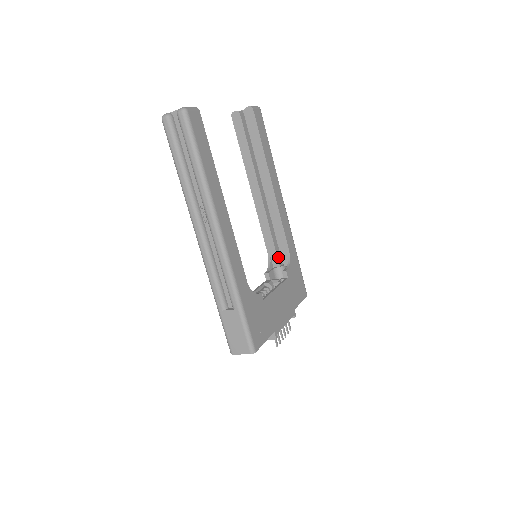
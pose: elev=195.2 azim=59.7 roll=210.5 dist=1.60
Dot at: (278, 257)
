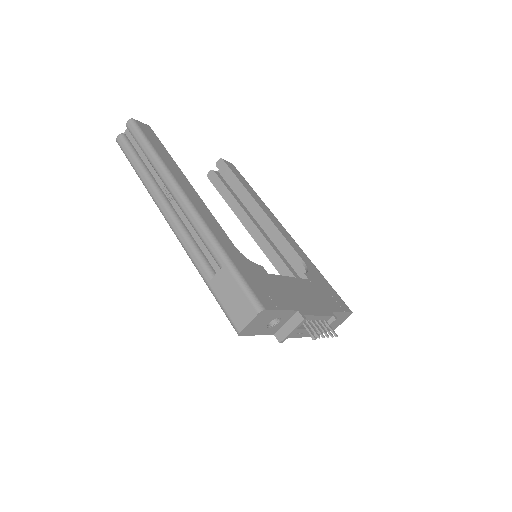
Dot at: occluded
